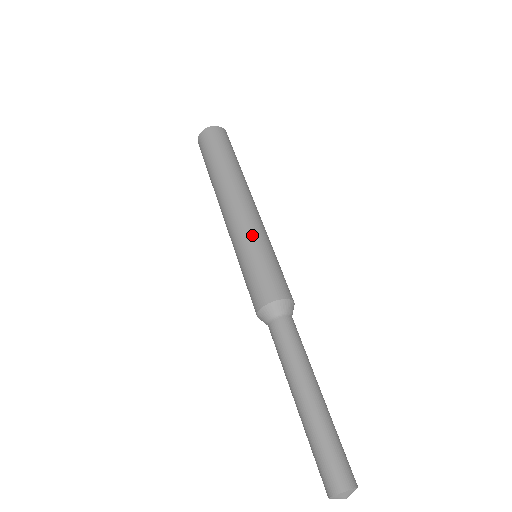
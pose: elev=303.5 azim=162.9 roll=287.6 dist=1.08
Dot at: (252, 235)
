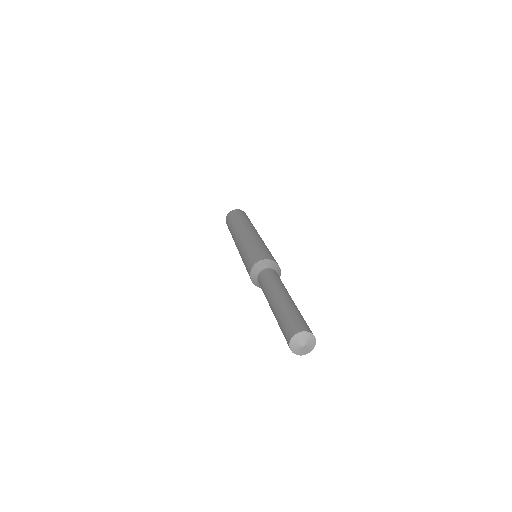
Dot at: (245, 243)
